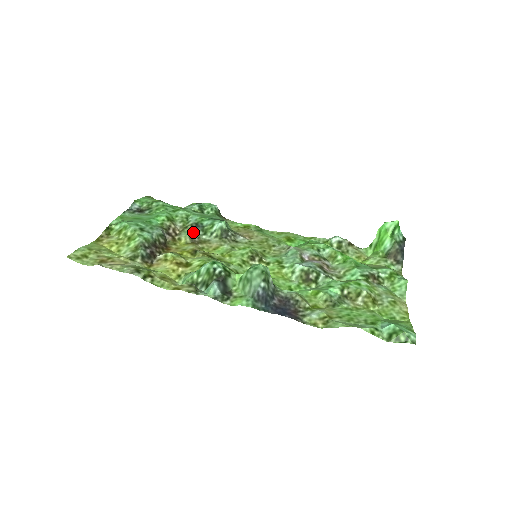
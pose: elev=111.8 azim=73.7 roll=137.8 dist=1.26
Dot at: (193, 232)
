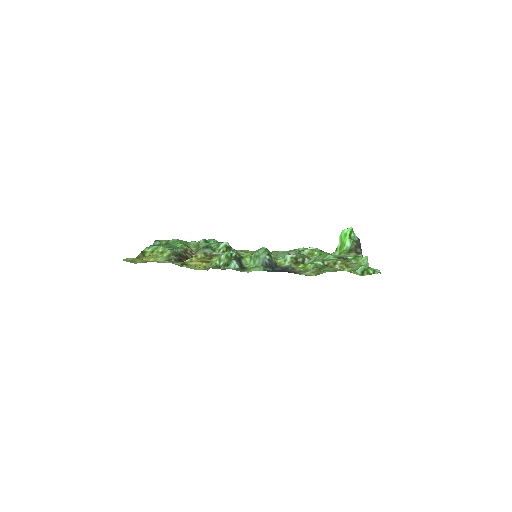
Dot at: (205, 251)
